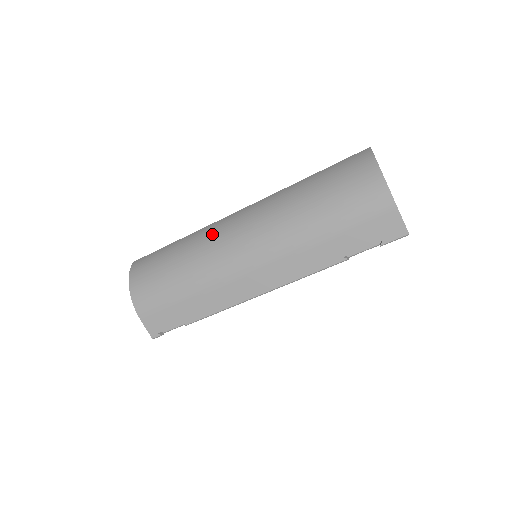
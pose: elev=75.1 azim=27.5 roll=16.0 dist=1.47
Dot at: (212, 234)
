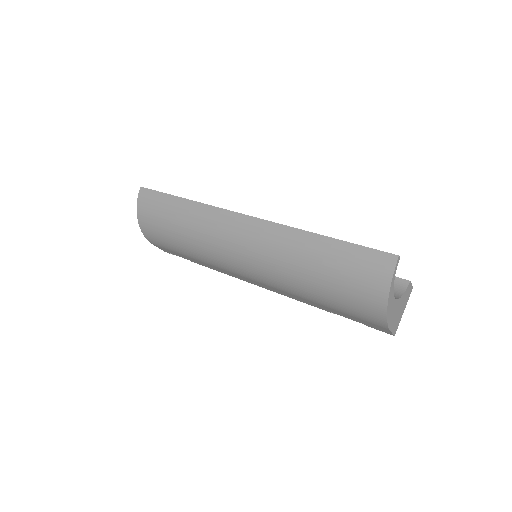
Dot at: (213, 229)
